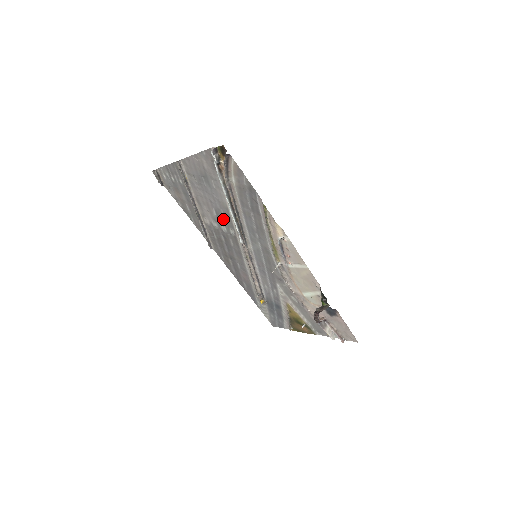
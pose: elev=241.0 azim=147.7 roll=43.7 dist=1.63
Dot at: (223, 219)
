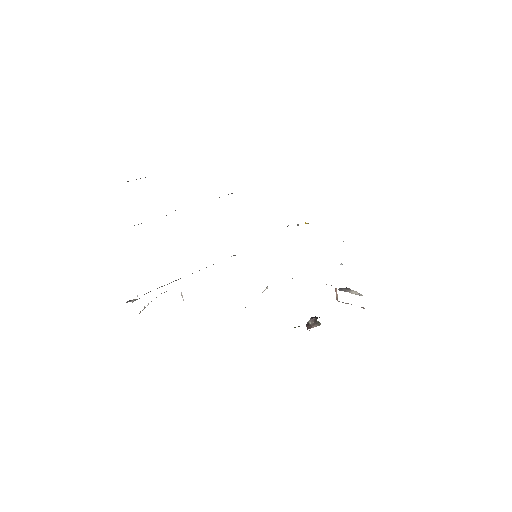
Dot at: occluded
